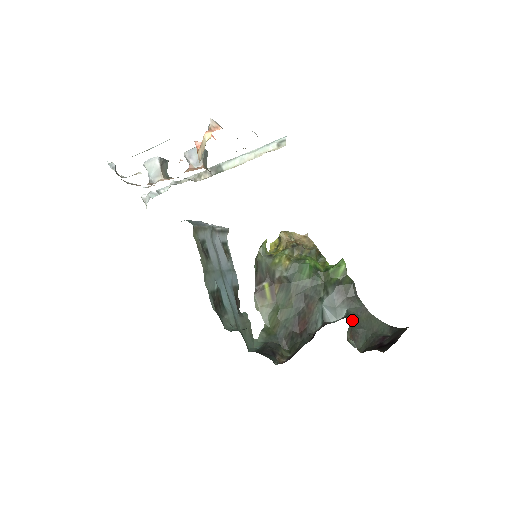
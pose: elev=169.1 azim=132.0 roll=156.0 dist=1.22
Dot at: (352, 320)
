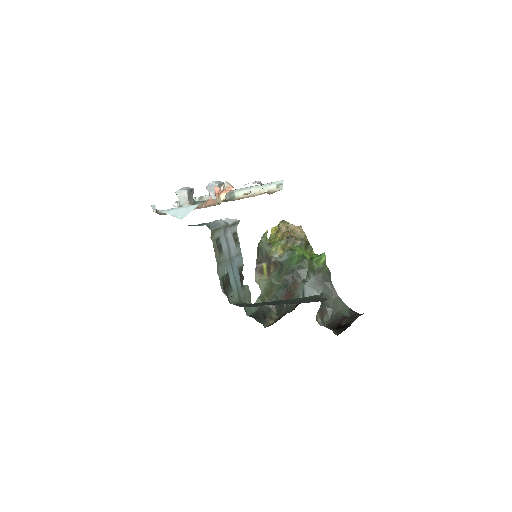
Dot at: occluded
